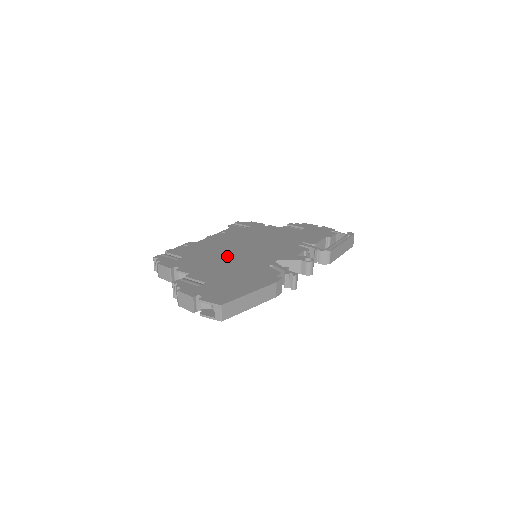
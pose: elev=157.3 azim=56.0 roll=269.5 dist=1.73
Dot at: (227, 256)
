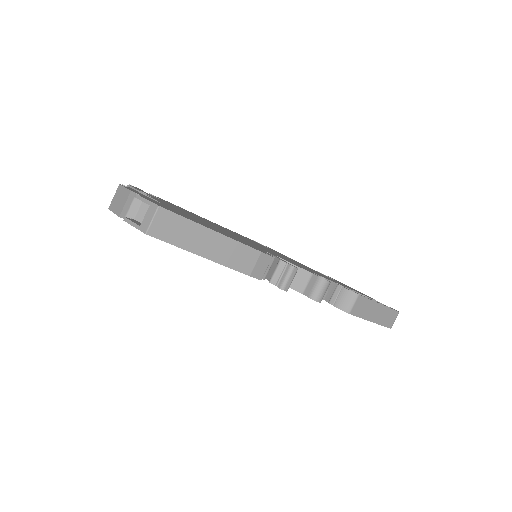
Dot at: (218, 227)
